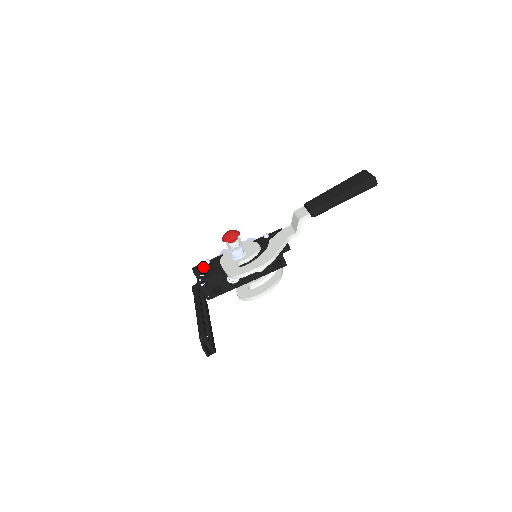
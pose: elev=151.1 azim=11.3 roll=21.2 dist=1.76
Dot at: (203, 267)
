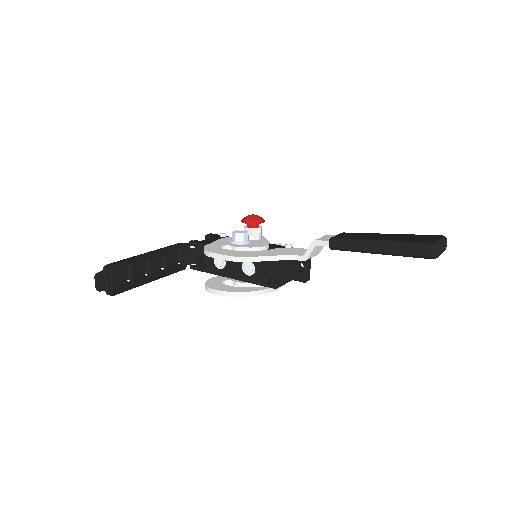
Dot at: (214, 236)
